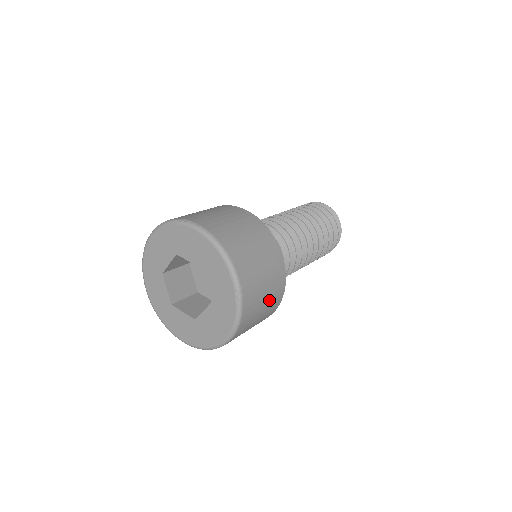
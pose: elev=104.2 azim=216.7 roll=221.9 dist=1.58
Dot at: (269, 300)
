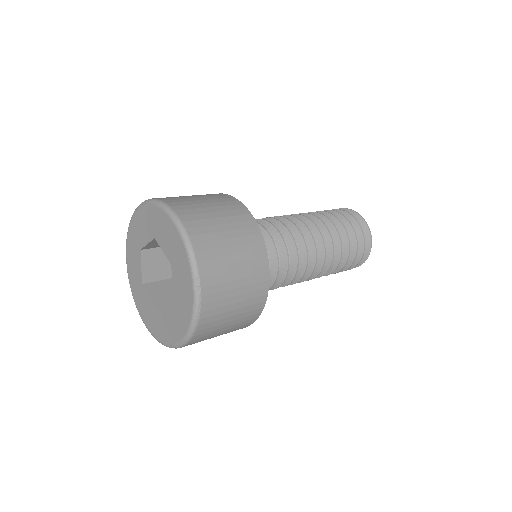
Dot at: occluded
